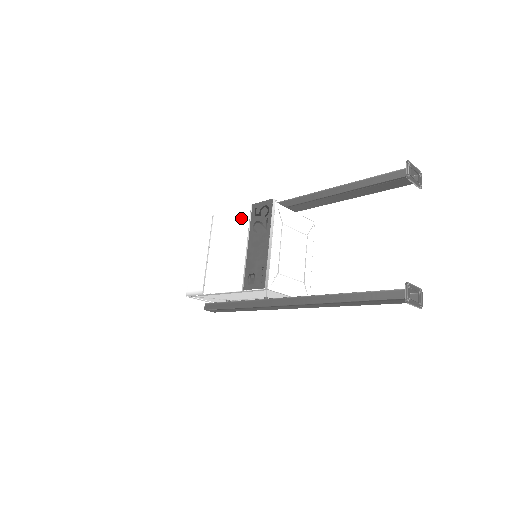
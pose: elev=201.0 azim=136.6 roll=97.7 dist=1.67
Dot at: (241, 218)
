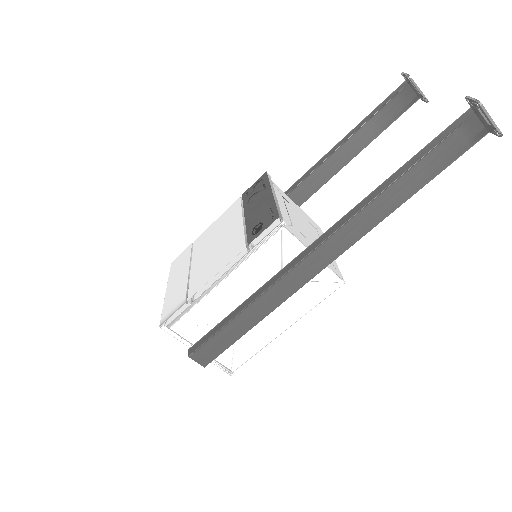
Dot at: (230, 212)
